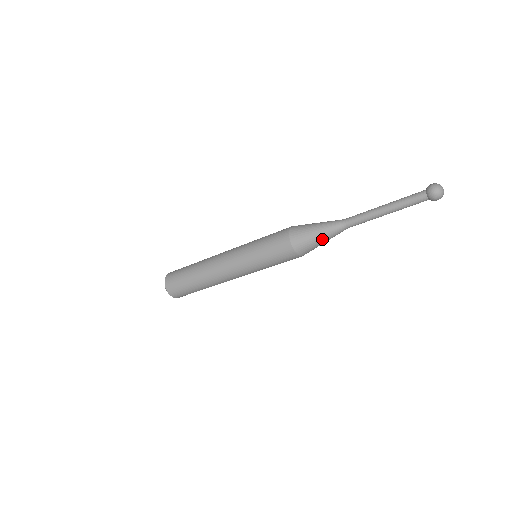
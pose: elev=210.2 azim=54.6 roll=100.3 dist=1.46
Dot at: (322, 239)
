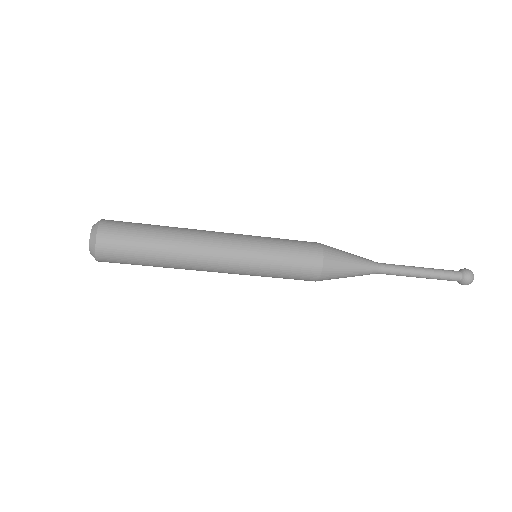
Dot at: (353, 271)
